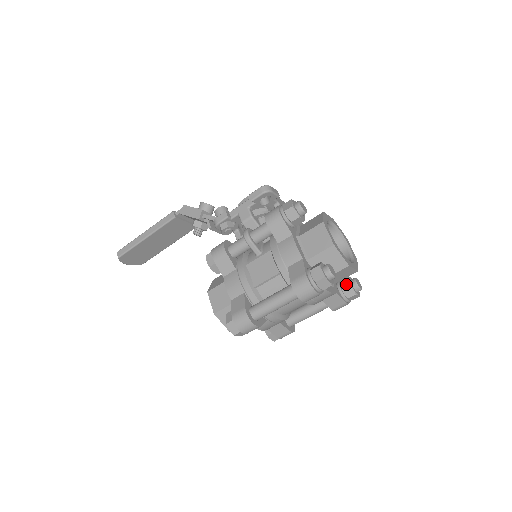
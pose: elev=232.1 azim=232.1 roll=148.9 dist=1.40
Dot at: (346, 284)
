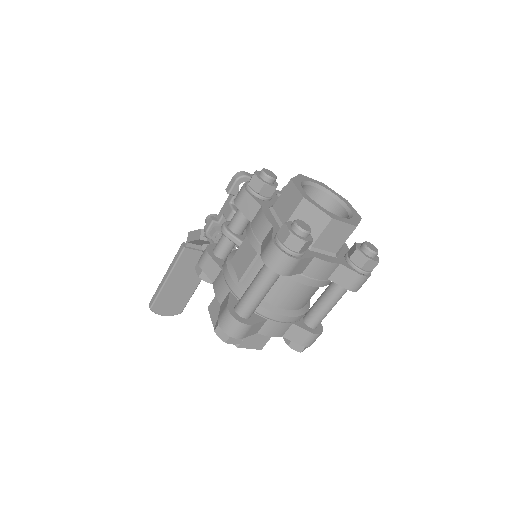
Dot at: (353, 251)
